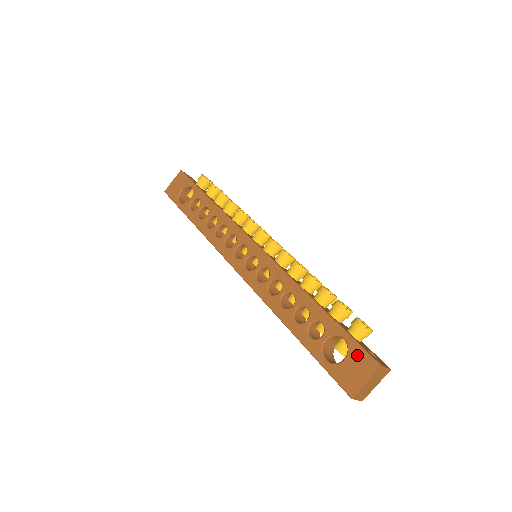
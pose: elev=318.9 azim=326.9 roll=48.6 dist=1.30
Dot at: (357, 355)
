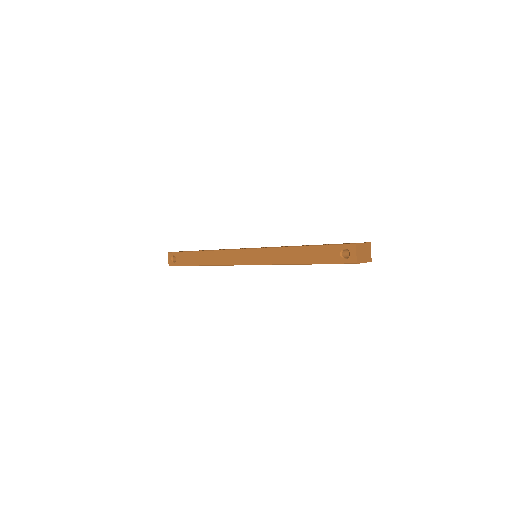
Dot at: occluded
